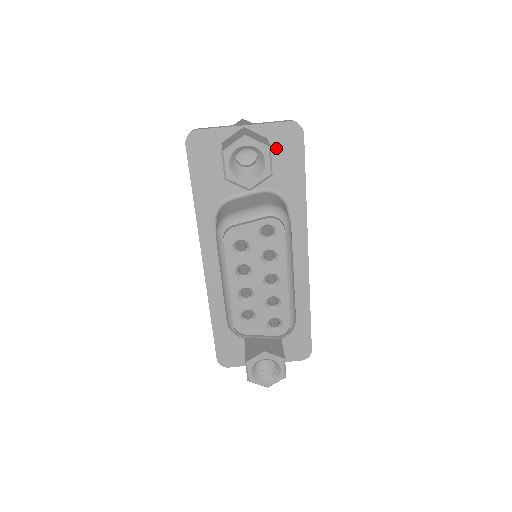
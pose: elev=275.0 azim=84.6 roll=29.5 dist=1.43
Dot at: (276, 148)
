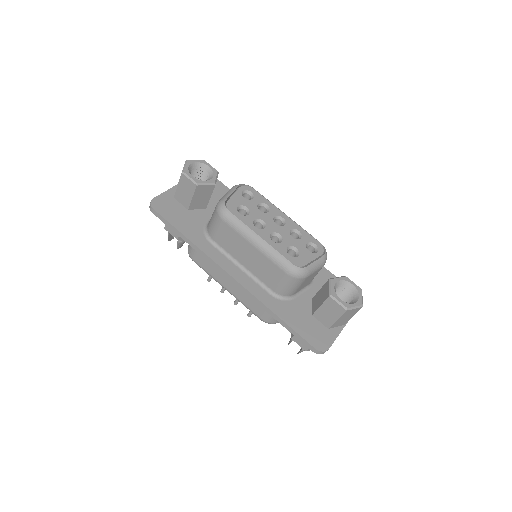
Dot at: occluded
